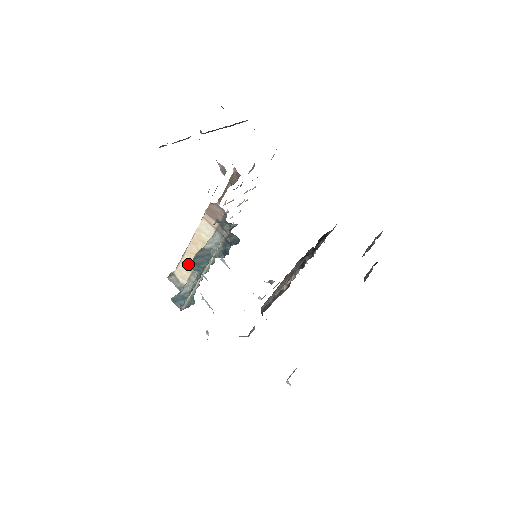
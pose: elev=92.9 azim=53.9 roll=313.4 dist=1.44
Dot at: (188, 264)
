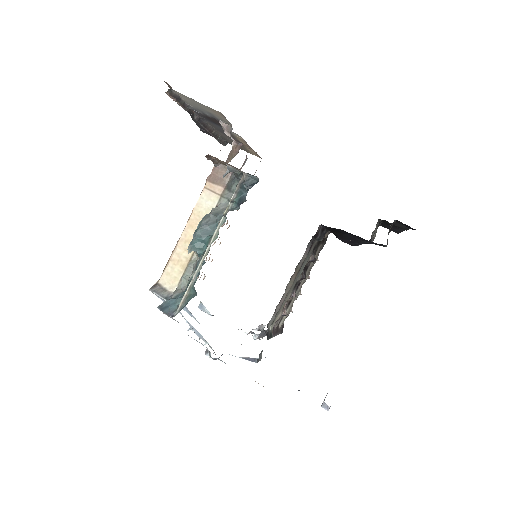
Dot at: (180, 259)
